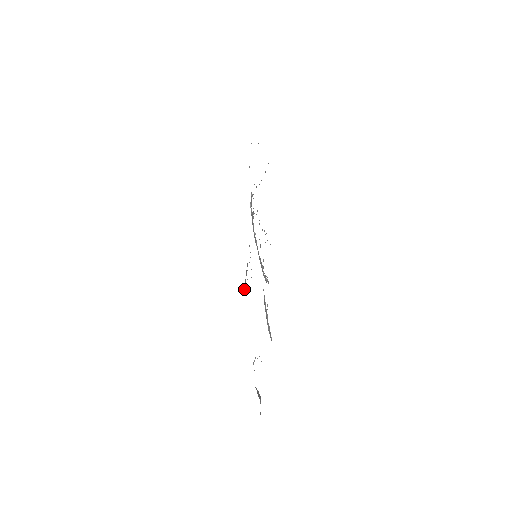
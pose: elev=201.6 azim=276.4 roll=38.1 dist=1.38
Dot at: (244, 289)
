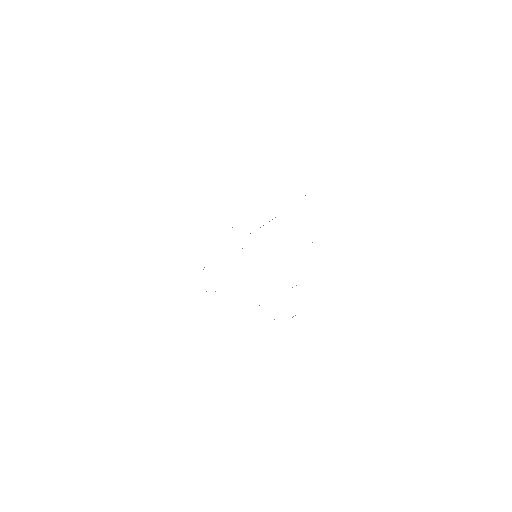
Dot at: occluded
